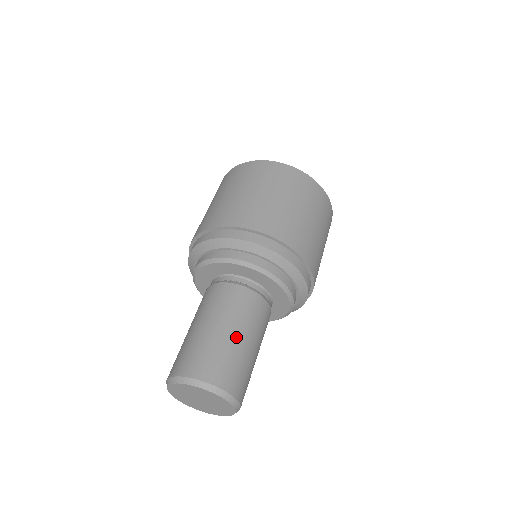
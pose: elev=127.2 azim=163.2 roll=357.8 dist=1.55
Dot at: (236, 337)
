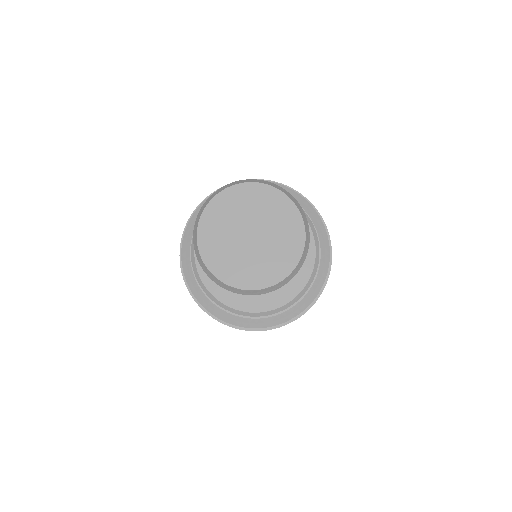
Dot at: occluded
